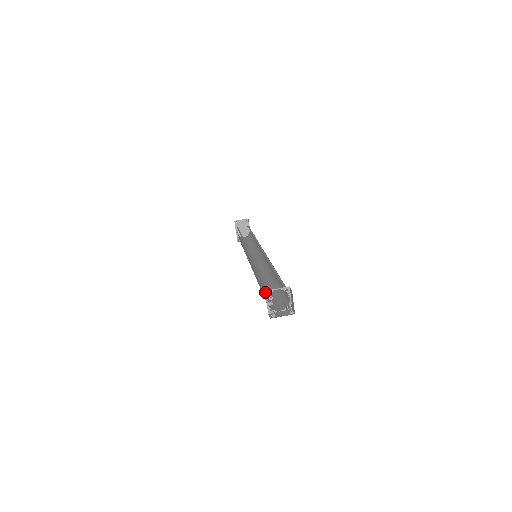
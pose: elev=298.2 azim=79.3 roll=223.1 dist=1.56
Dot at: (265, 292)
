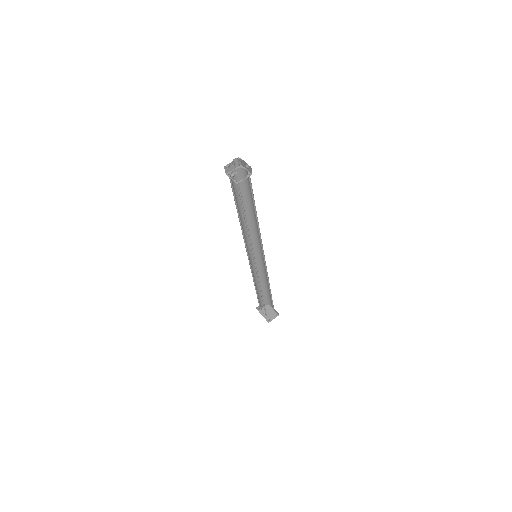
Dot at: occluded
